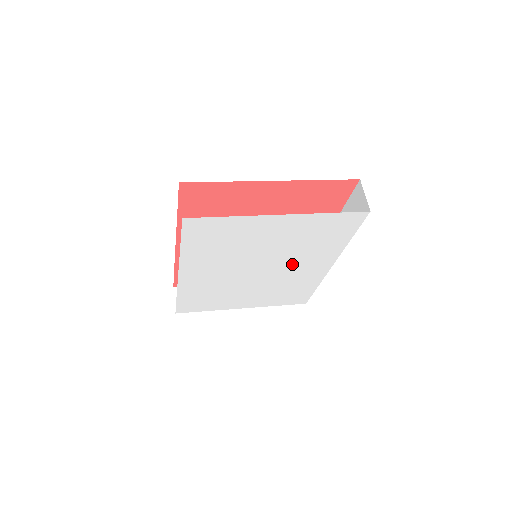
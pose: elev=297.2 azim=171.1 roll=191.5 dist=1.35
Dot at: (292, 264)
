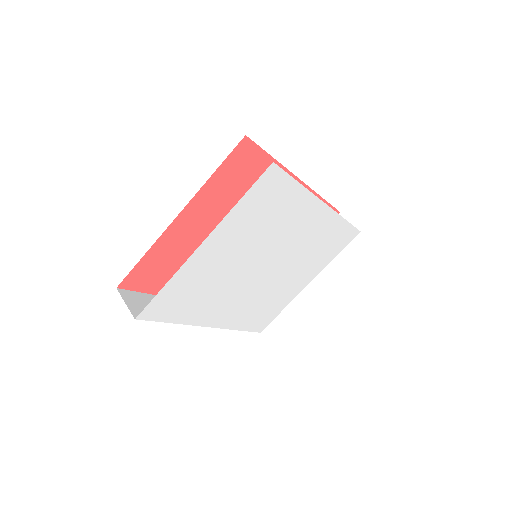
Dot at: (286, 240)
